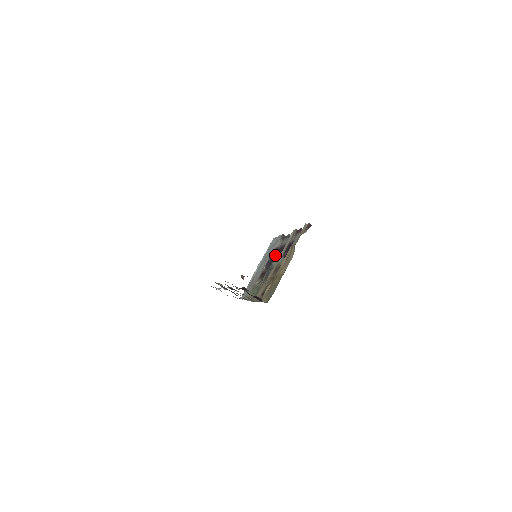
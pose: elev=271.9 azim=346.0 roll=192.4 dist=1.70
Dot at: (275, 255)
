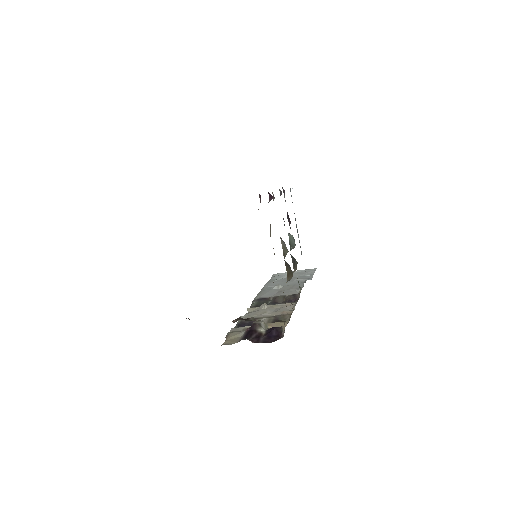
Dot at: occluded
